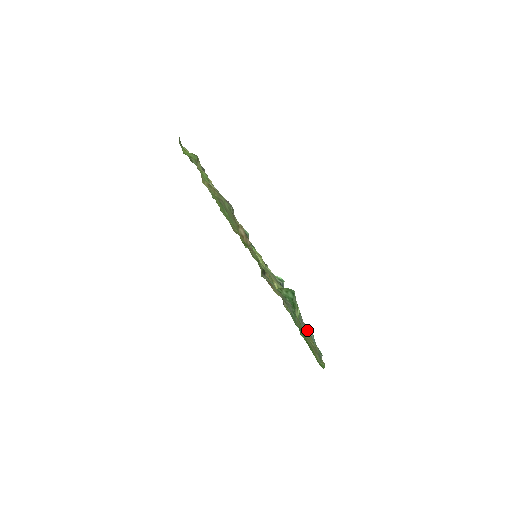
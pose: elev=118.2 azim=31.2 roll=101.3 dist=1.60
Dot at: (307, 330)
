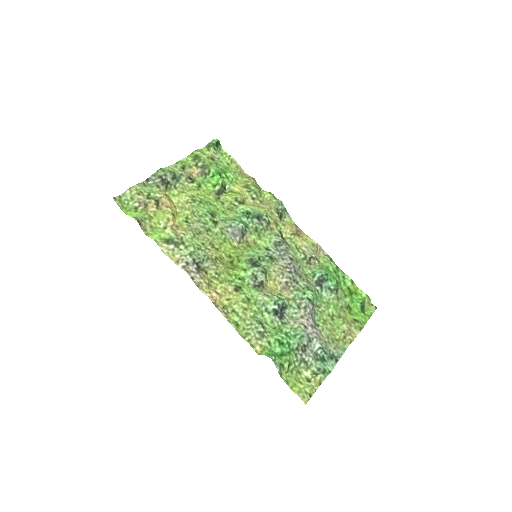
Dot at: (314, 347)
